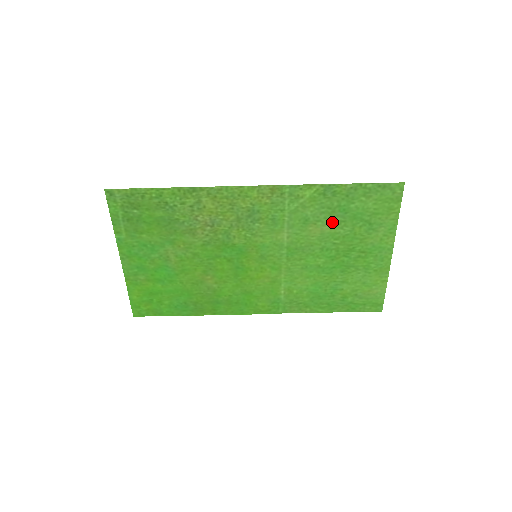
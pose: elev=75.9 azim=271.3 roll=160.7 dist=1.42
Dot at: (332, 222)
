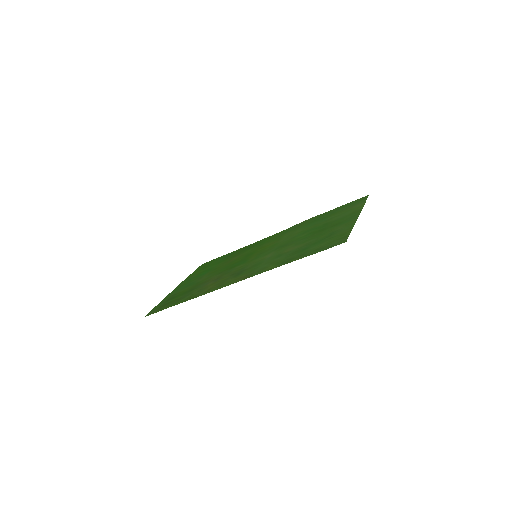
Dot at: (299, 248)
